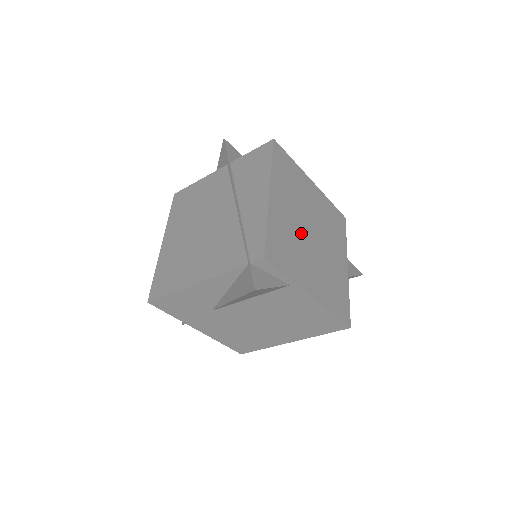
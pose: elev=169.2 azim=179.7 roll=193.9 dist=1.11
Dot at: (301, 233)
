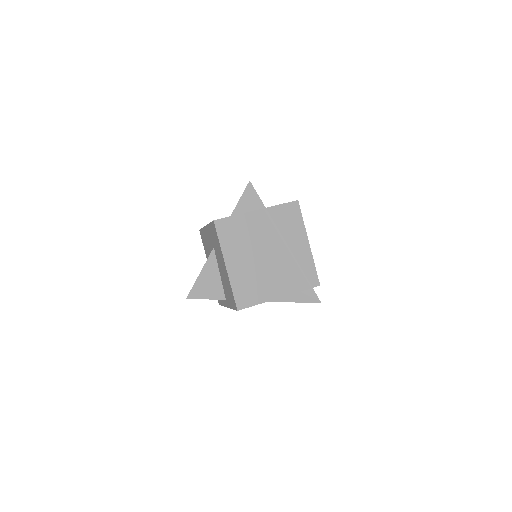
Dot at: occluded
